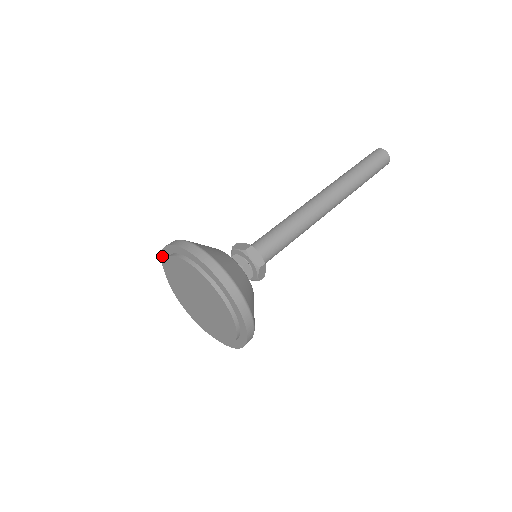
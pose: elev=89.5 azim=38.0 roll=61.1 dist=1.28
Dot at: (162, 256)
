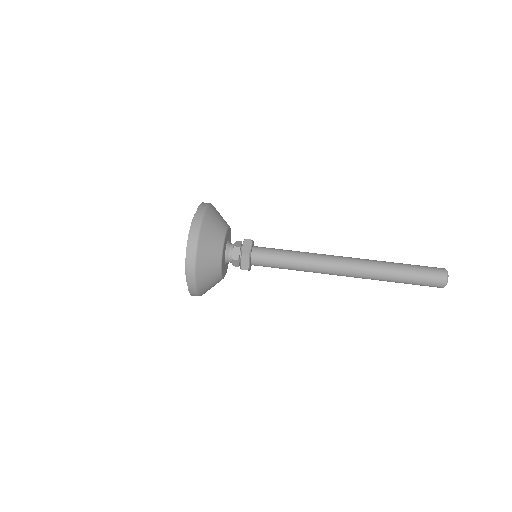
Dot at: occluded
